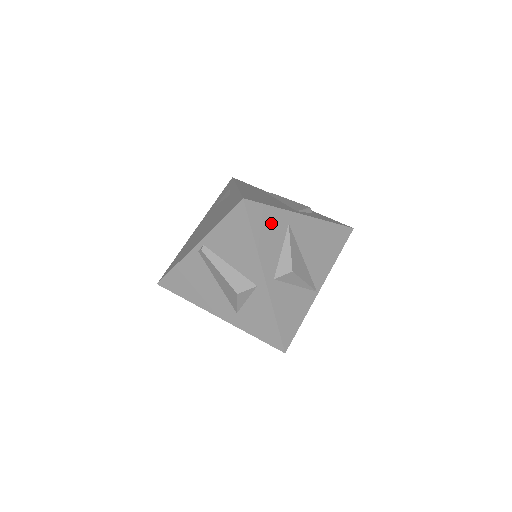
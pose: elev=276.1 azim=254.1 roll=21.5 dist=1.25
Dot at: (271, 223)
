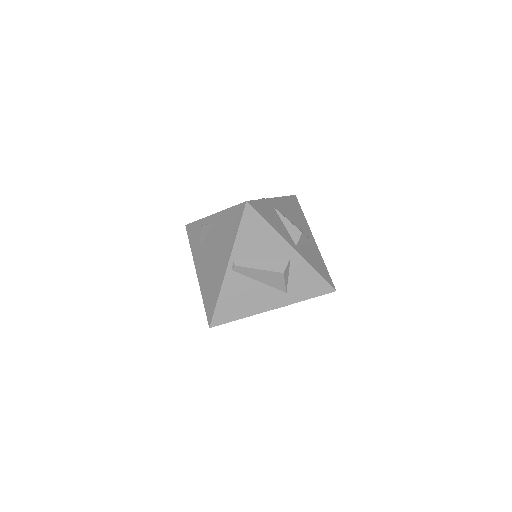
Dot at: (267, 211)
